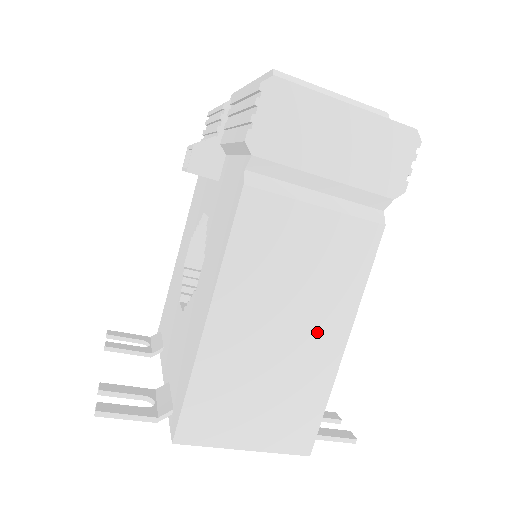
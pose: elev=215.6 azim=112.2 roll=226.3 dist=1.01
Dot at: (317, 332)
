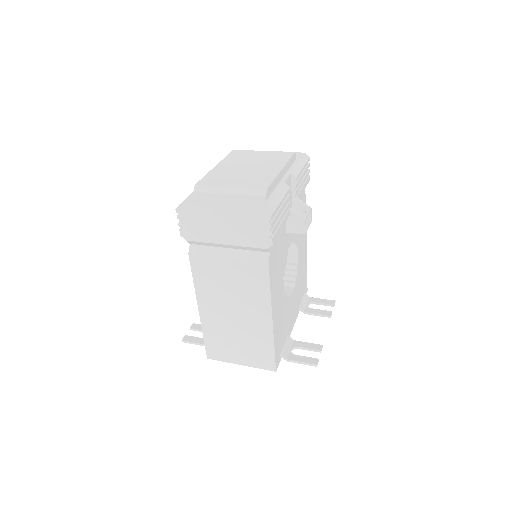
Dot at: (253, 315)
